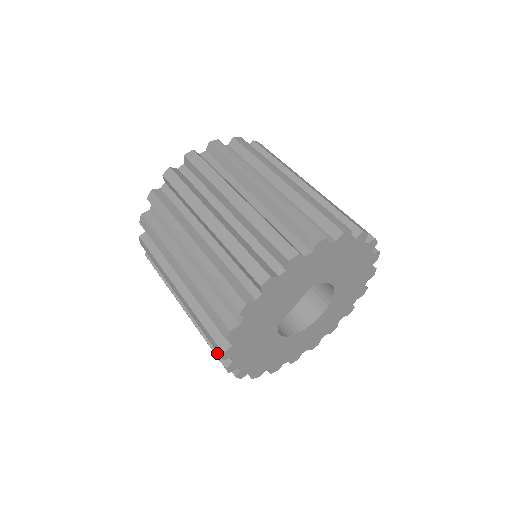
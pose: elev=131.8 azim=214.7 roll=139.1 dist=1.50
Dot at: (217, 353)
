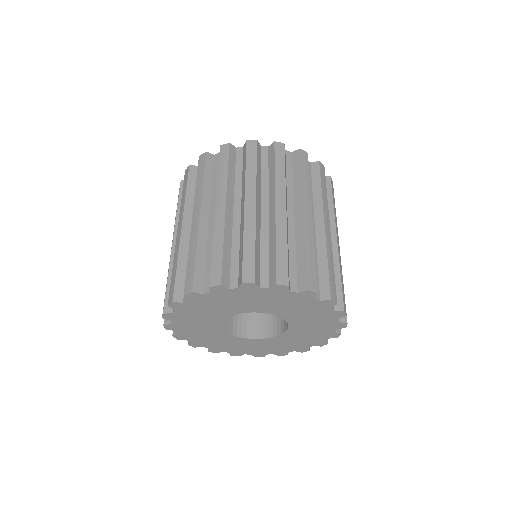
Dot at: occluded
